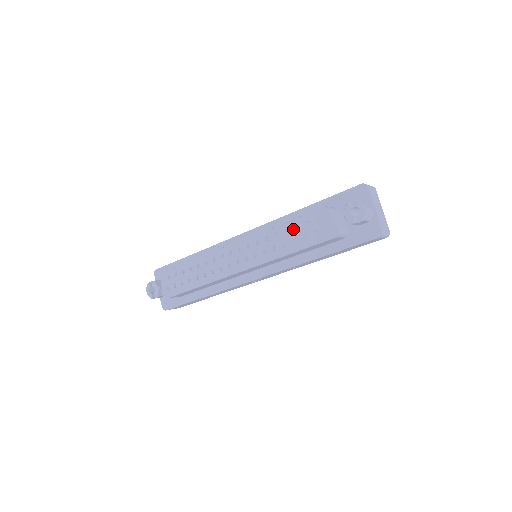
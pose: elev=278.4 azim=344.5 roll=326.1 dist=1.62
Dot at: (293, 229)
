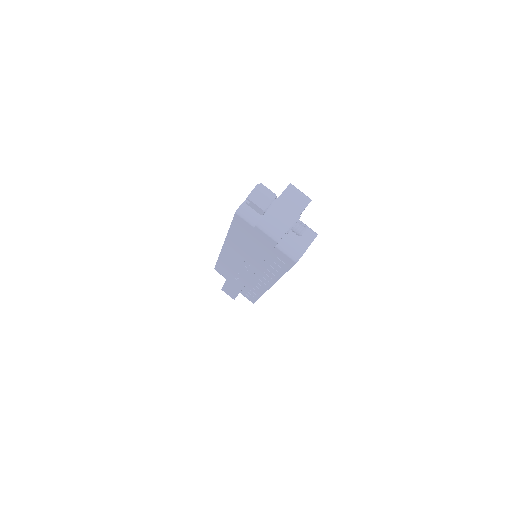
Dot at: occluded
